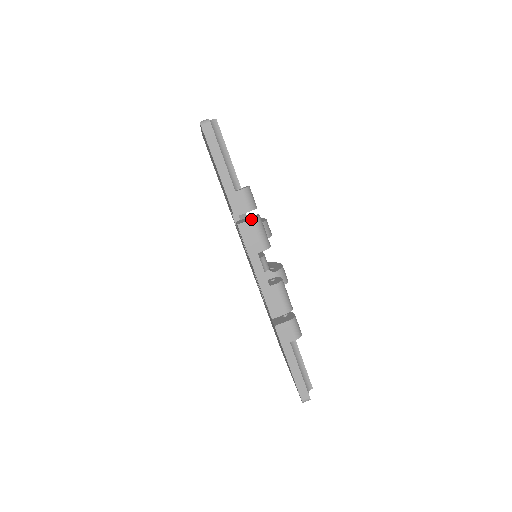
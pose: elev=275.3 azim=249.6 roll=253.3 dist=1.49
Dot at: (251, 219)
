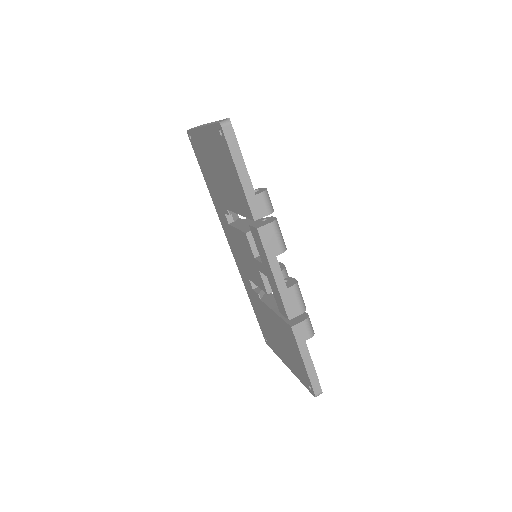
Dot at: (270, 222)
